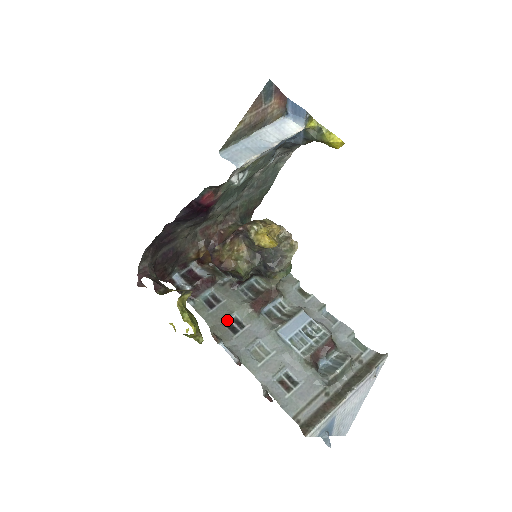
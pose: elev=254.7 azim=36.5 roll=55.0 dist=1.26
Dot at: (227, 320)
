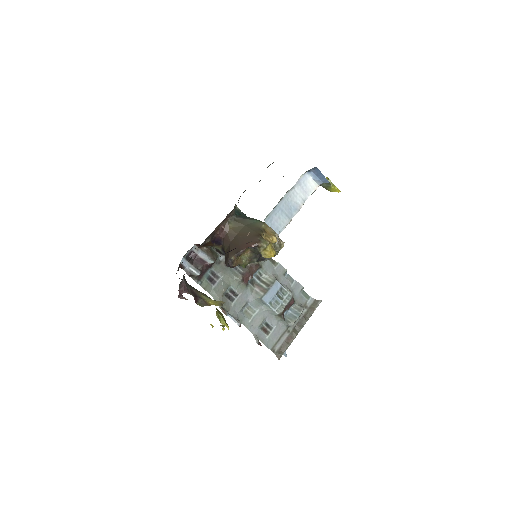
Dot at: (225, 292)
